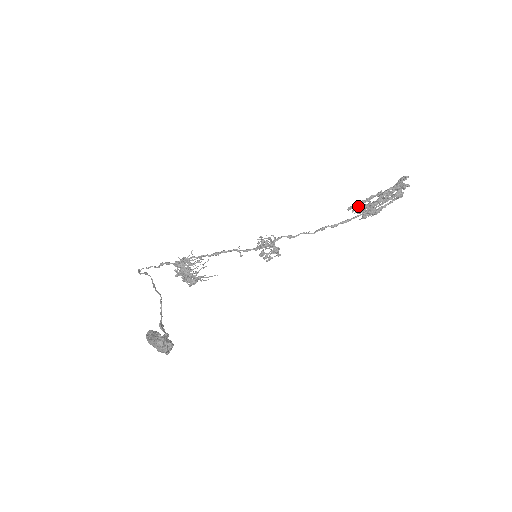
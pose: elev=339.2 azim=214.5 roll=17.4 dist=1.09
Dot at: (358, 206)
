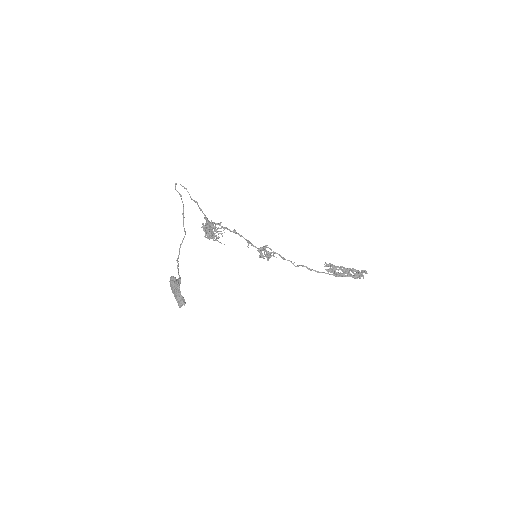
Dot at: (331, 266)
